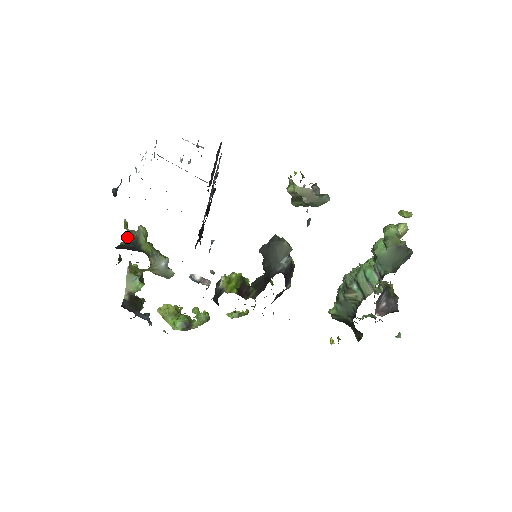
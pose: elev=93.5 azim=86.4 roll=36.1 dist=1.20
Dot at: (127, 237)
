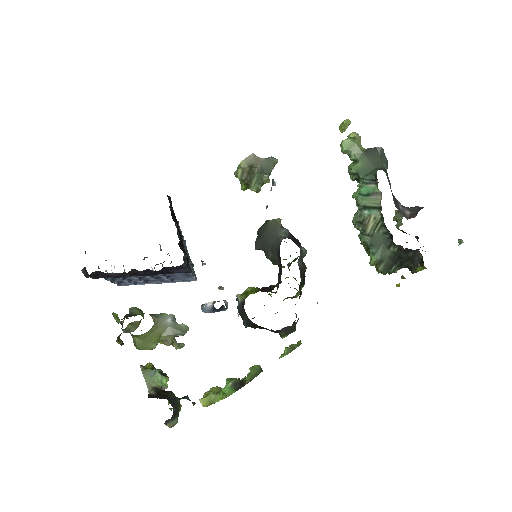
Dot at: (122, 325)
